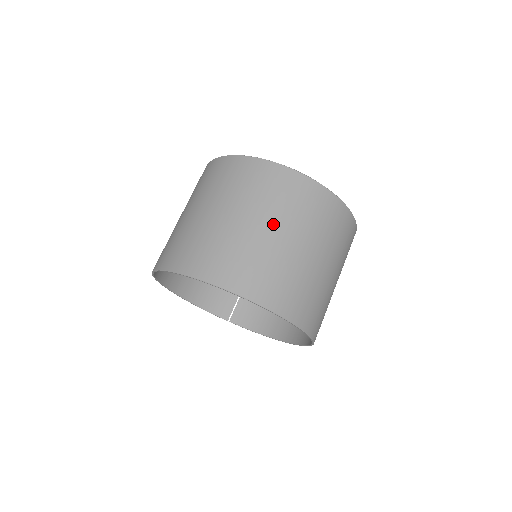
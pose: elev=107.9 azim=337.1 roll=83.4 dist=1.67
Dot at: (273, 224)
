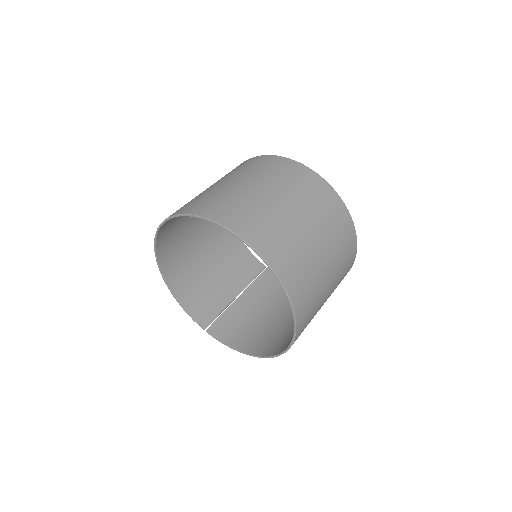
Dot at: (288, 200)
